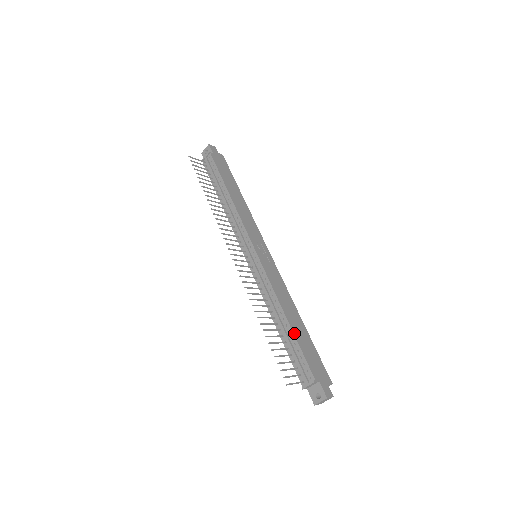
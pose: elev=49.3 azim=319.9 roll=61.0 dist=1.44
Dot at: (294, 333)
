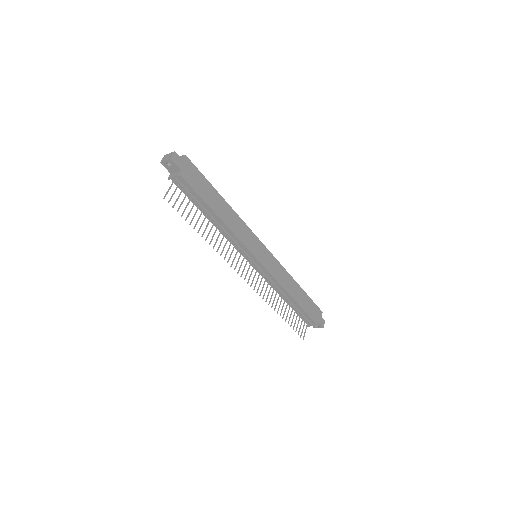
Dot at: (300, 305)
